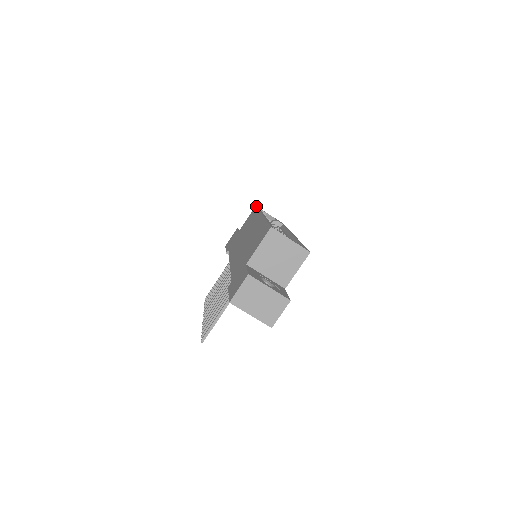
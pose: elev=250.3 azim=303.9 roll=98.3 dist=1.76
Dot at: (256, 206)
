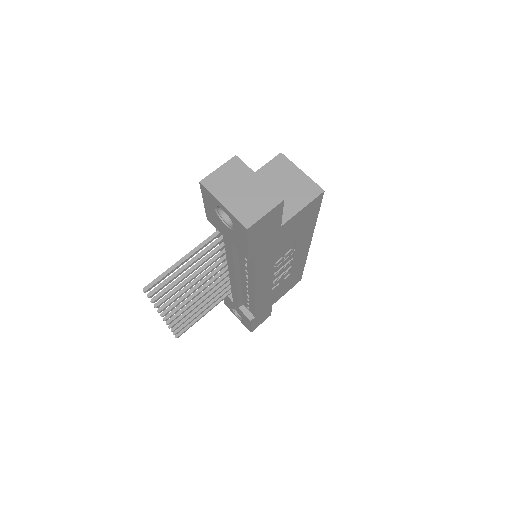
Dot at: occluded
